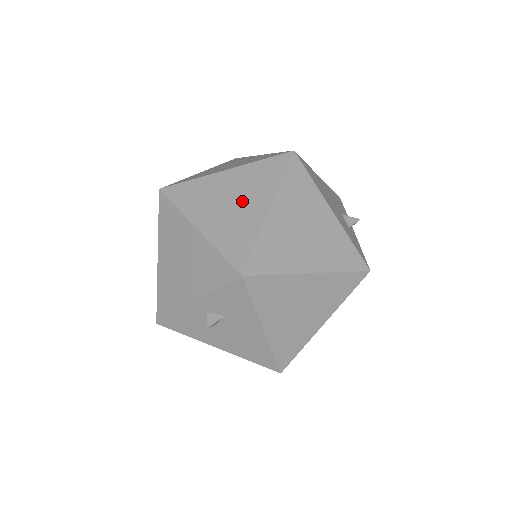
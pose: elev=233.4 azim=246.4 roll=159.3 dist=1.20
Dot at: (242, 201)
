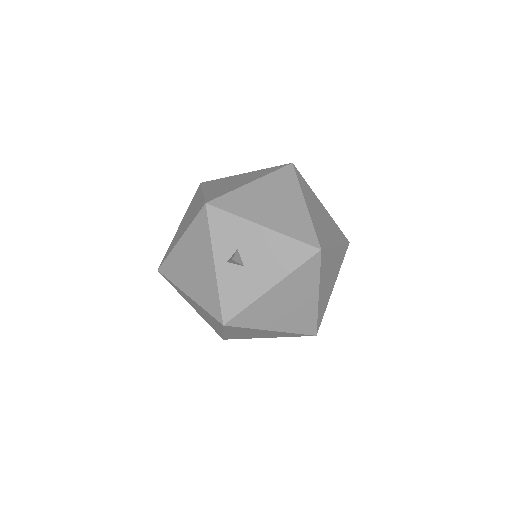
Dot at: (191, 211)
